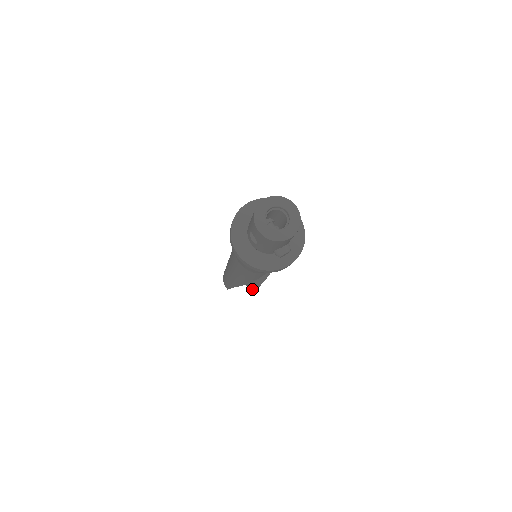
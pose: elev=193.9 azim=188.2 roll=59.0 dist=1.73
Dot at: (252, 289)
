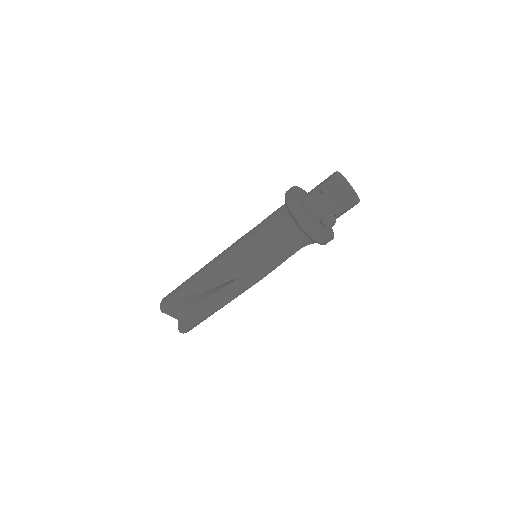
Dot at: (191, 322)
